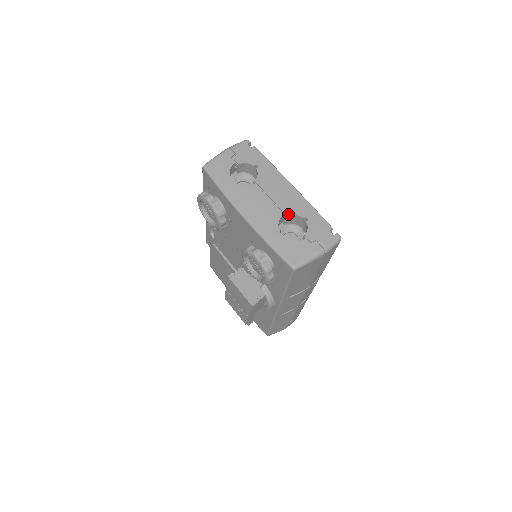
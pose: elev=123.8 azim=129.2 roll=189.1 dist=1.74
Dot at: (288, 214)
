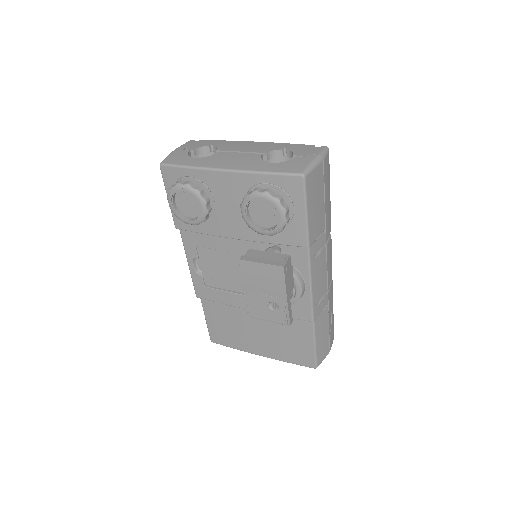
Dot at: (266, 152)
